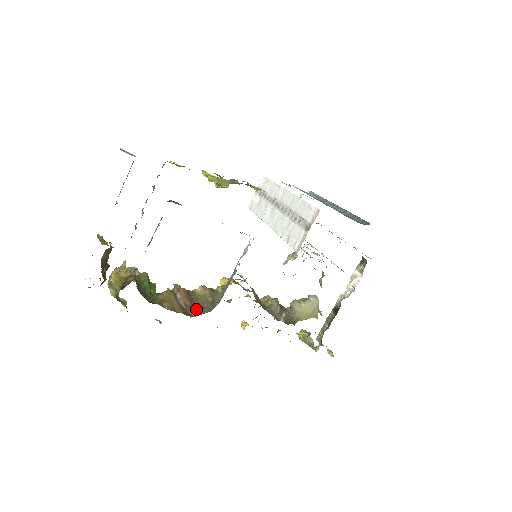
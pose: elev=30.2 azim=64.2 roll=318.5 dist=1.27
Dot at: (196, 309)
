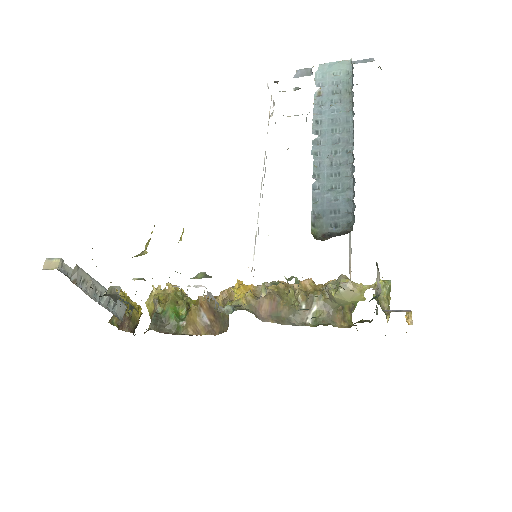
Dot at: (219, 324)
